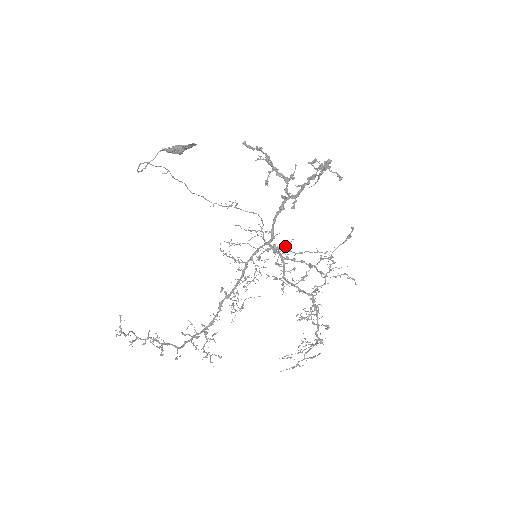
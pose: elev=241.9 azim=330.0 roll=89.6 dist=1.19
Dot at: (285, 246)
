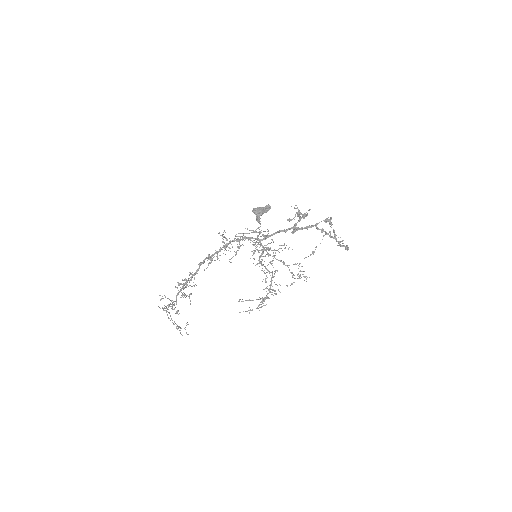
Dot at: (269, 243)
